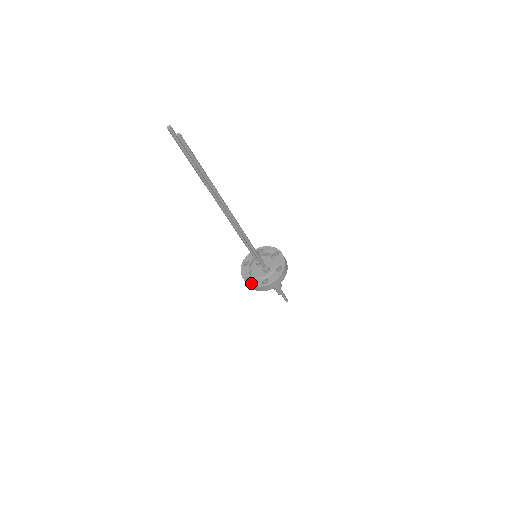
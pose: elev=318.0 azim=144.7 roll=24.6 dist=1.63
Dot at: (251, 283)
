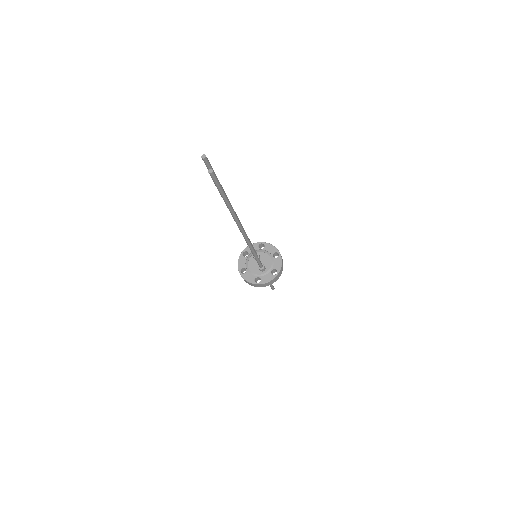
Dot at: (244, 277)
